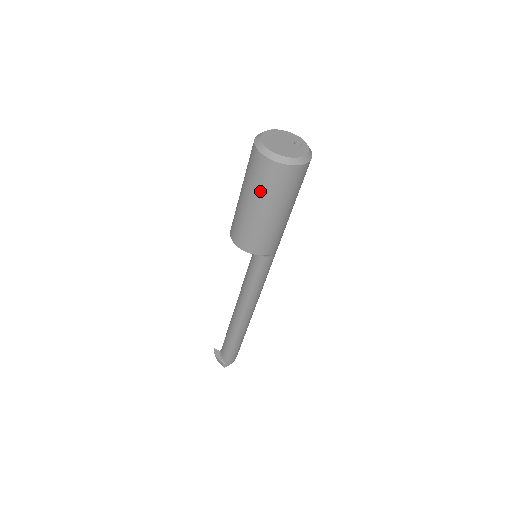
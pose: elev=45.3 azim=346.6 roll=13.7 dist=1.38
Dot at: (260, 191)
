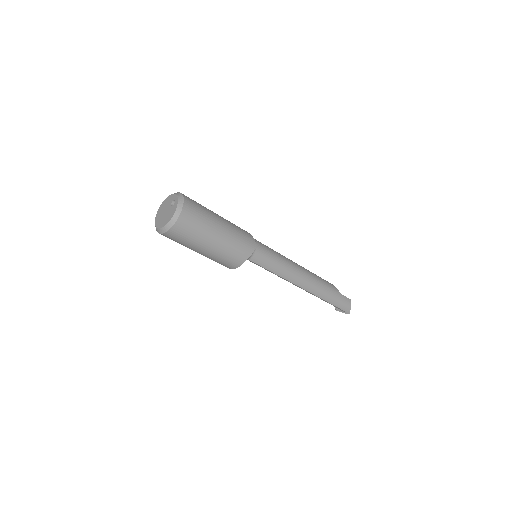
Dot at: (186, 246)
